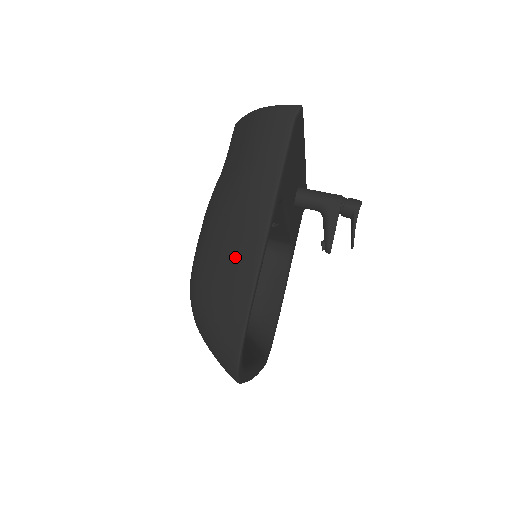
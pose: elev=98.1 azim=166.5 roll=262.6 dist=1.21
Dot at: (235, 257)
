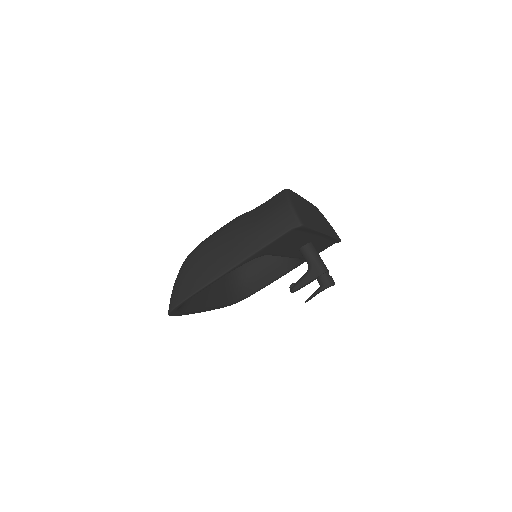
Dot at: (208, 266)
